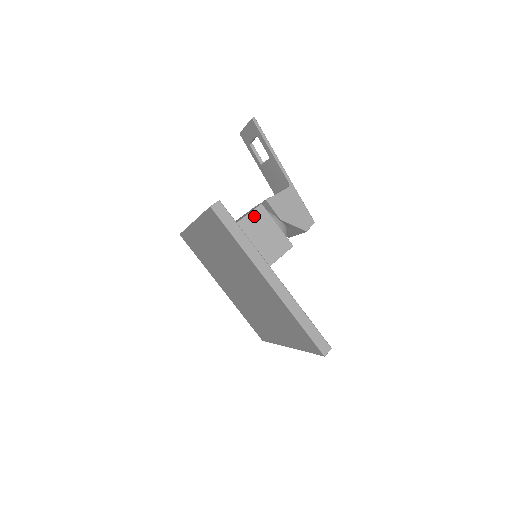
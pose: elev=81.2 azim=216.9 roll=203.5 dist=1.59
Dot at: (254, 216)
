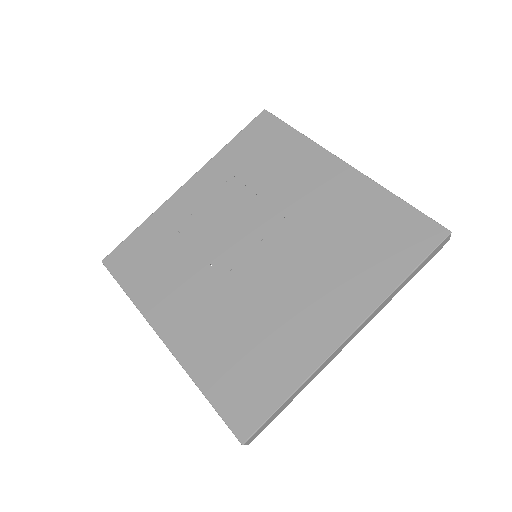
Dot at: occluded
